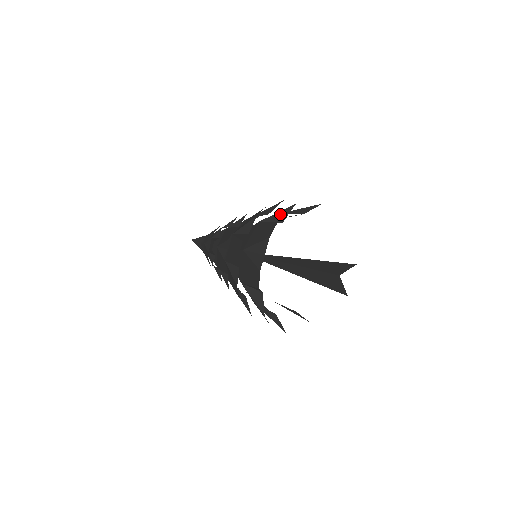
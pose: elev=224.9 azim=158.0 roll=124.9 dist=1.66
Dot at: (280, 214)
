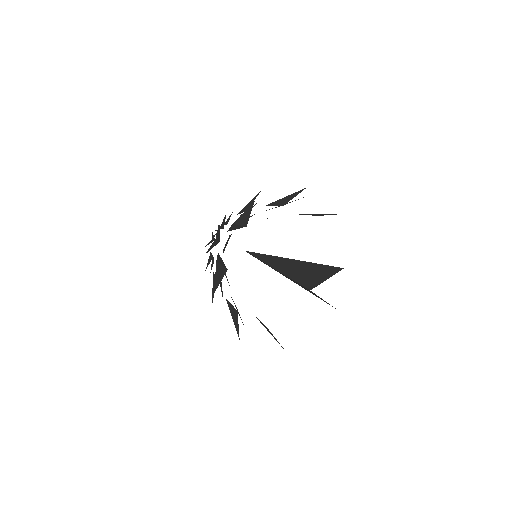
Dot at: (245, 215)
